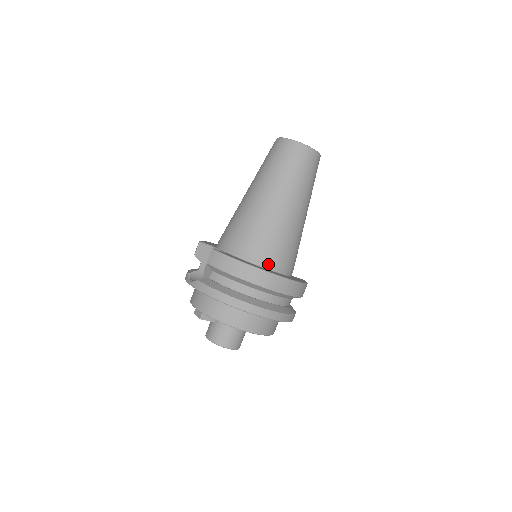
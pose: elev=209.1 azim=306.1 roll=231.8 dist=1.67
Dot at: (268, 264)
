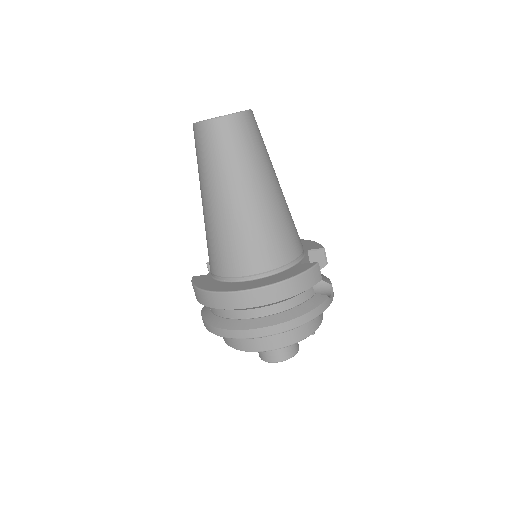
Dot at: (232, 276)
